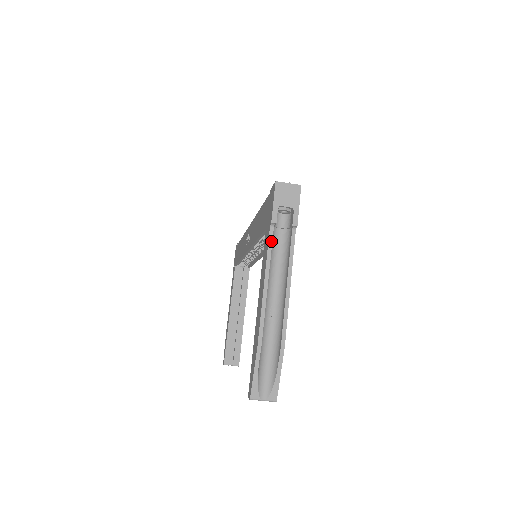
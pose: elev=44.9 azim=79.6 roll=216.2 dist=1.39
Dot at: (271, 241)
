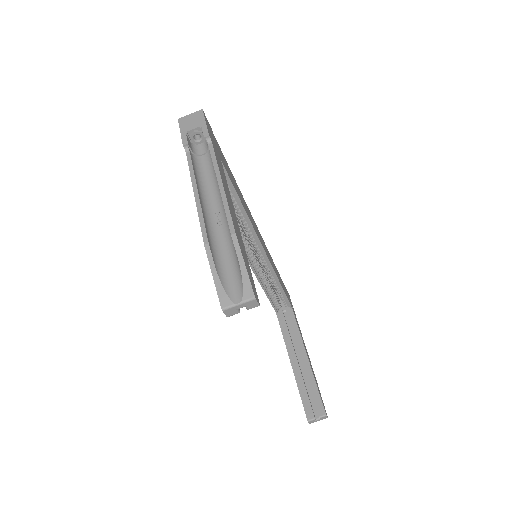
Dot at: (190, 161)
